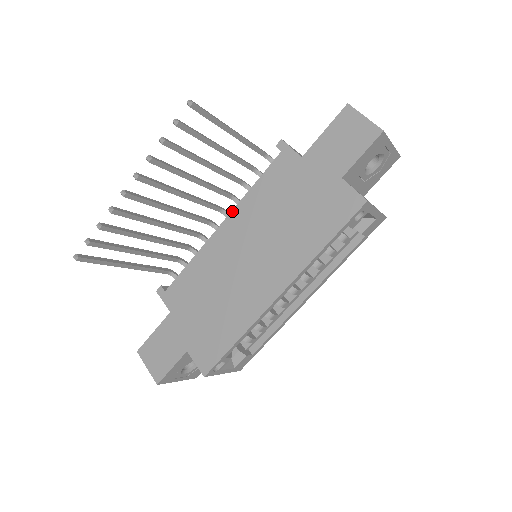
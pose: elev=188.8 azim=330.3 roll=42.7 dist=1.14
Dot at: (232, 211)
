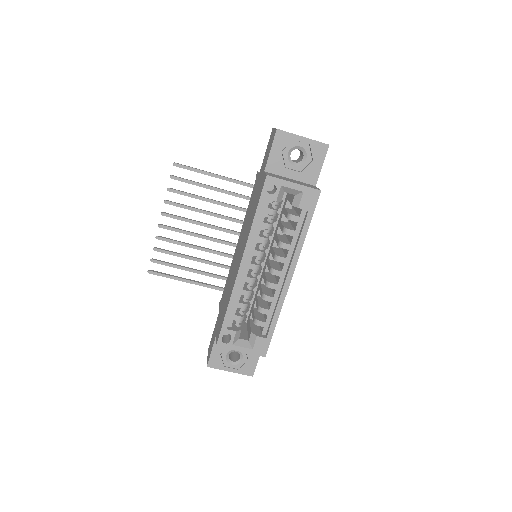
Dot at: (241, 230)
